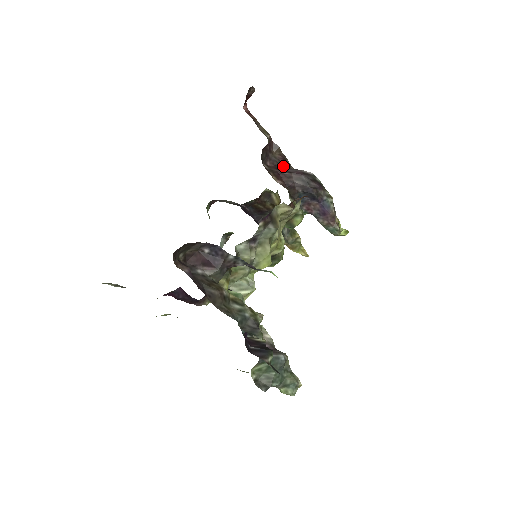
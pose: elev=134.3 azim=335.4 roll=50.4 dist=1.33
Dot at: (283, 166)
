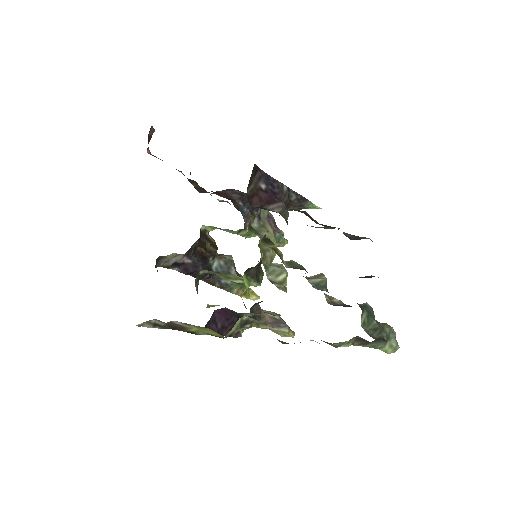
Dot at: occluded
